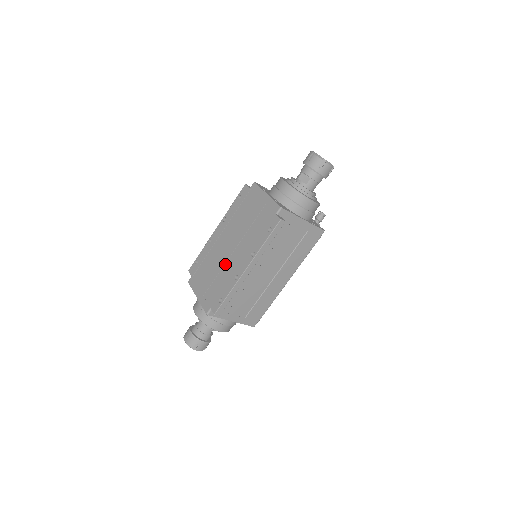
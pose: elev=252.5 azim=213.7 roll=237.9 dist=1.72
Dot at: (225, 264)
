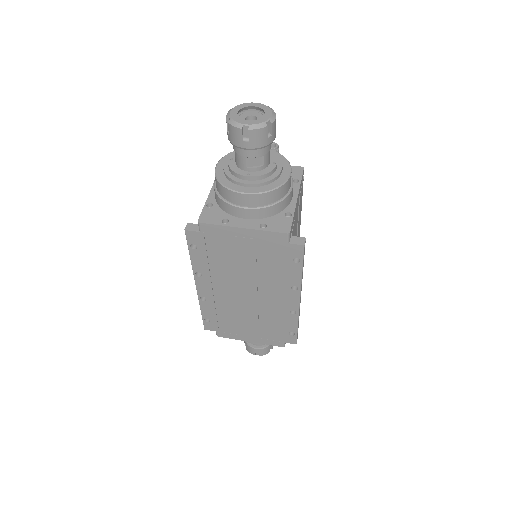
Dot at: (259, 308)
